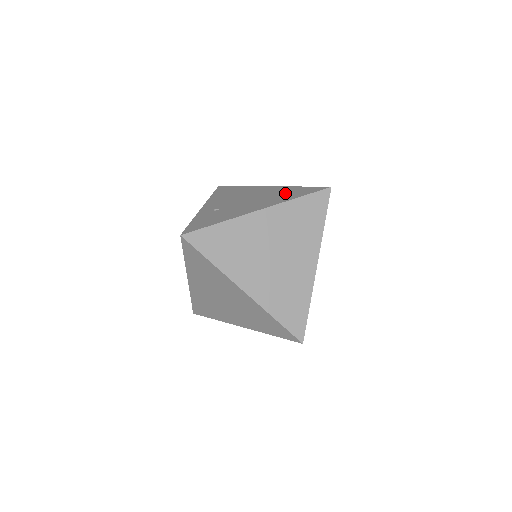
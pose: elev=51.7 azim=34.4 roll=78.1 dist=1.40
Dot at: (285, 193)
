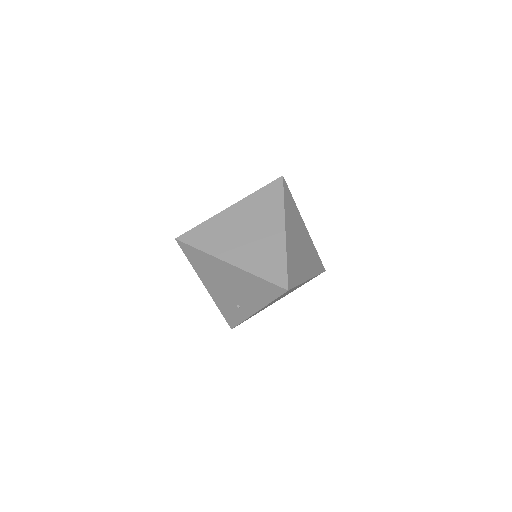
Dot at: occluded
